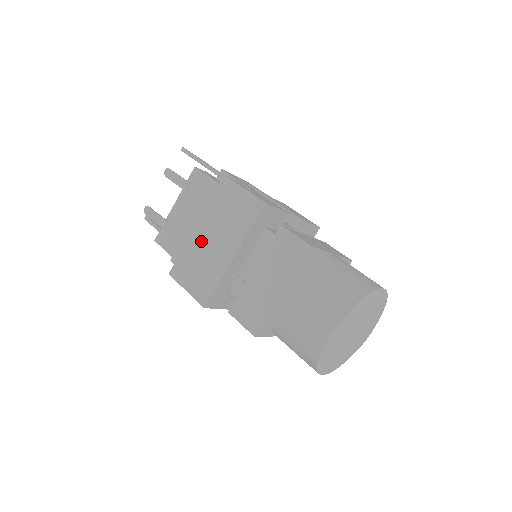
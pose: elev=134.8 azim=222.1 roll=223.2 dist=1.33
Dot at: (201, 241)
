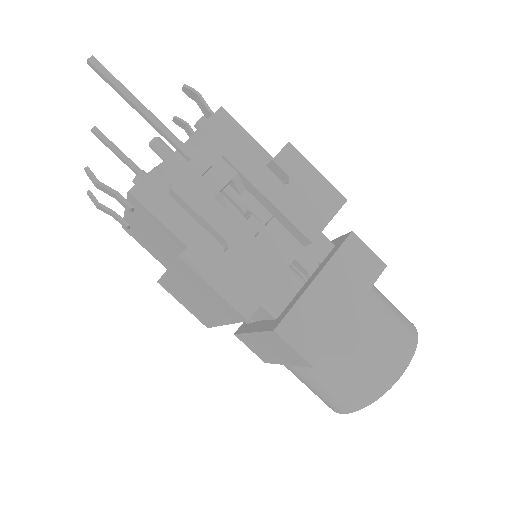
Dot at: (179, 288)
